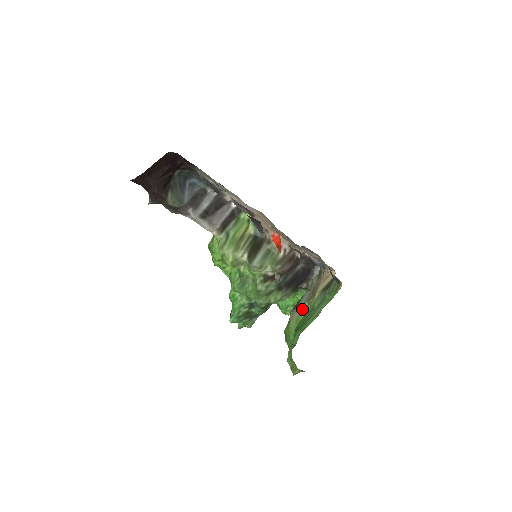
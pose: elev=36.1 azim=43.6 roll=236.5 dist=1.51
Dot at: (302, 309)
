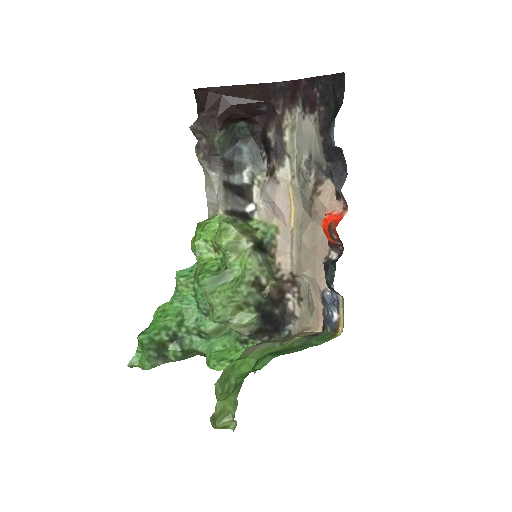
Dot at: (272, 345)
